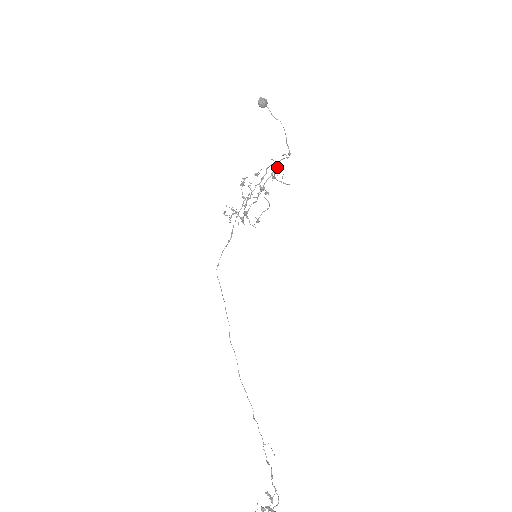
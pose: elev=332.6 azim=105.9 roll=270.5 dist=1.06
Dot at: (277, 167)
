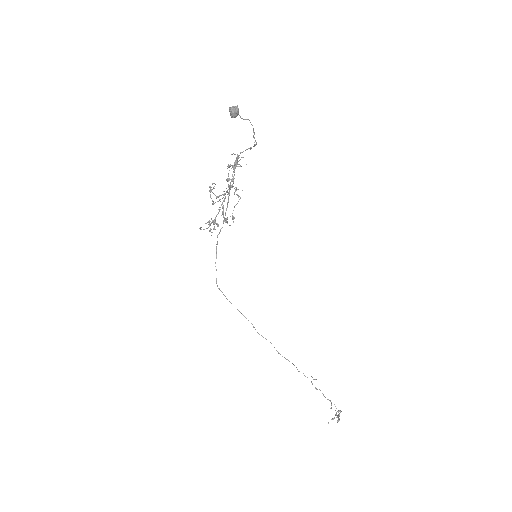
Dot at: occluded
